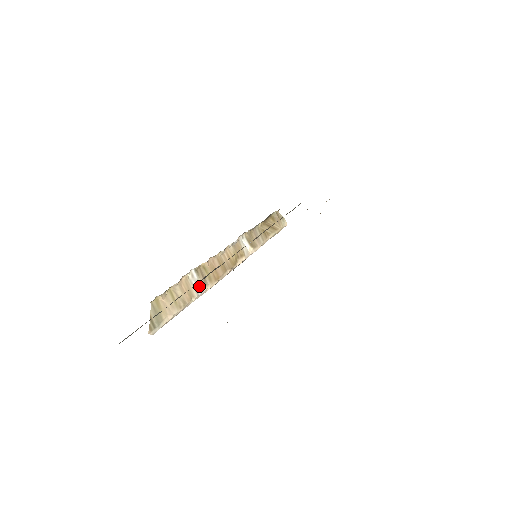
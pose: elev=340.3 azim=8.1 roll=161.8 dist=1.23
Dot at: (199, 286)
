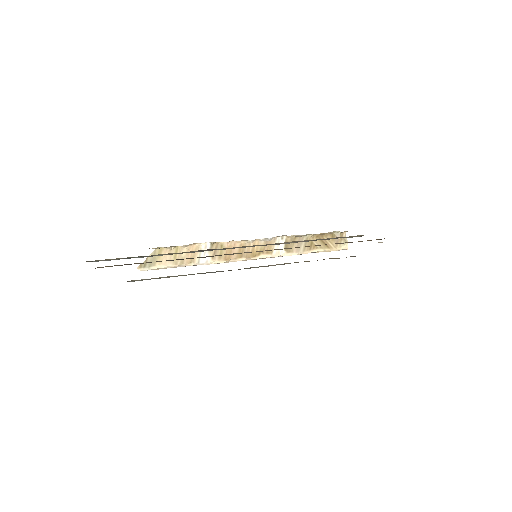
Dot at: occluded
